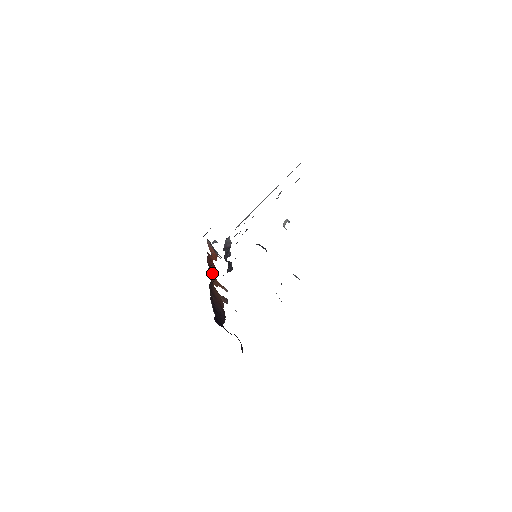
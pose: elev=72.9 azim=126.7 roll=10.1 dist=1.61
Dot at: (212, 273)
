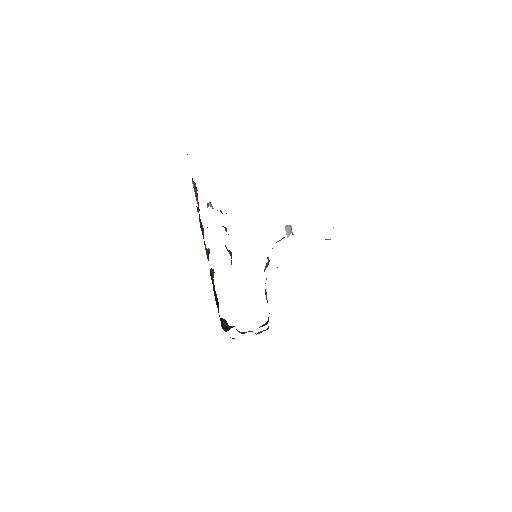
Dot at: (205, 244)
